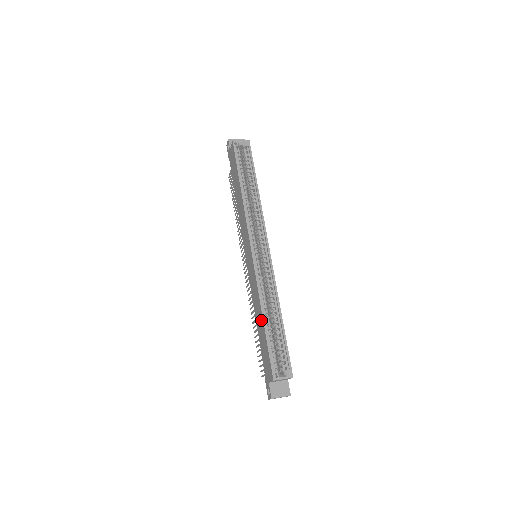
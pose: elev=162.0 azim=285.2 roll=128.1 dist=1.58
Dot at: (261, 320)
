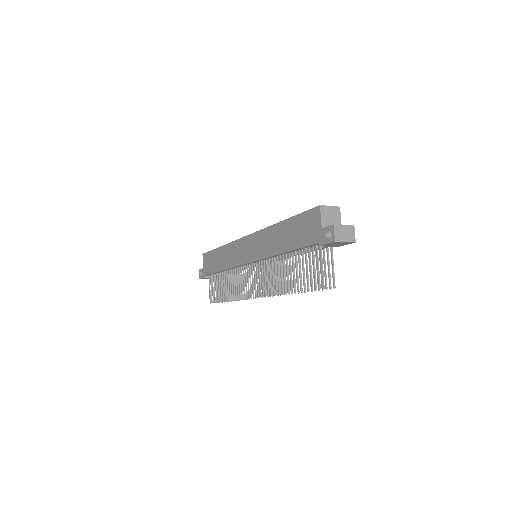
Dot at: (282, 228)
